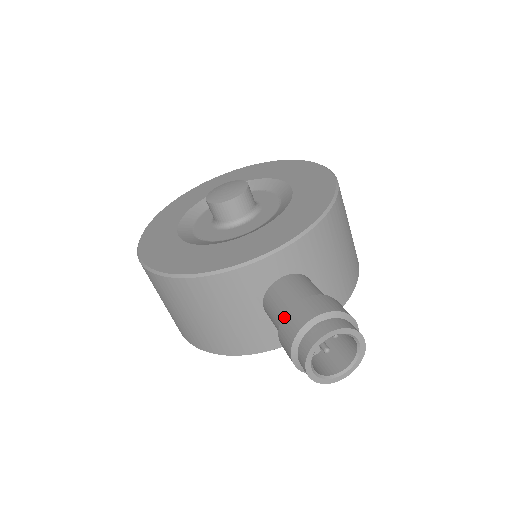
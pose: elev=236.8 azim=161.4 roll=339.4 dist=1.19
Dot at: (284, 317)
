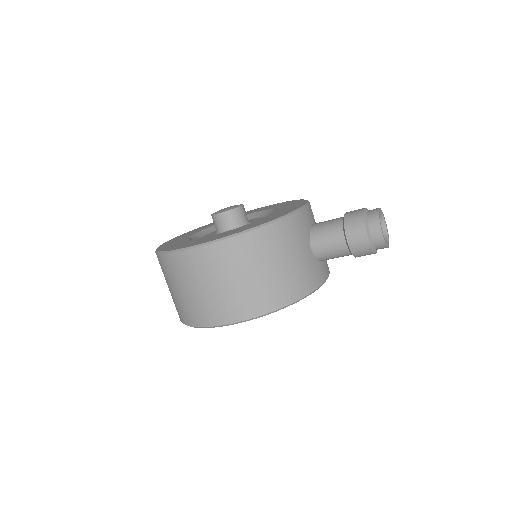
Dot at: (345, 221)
